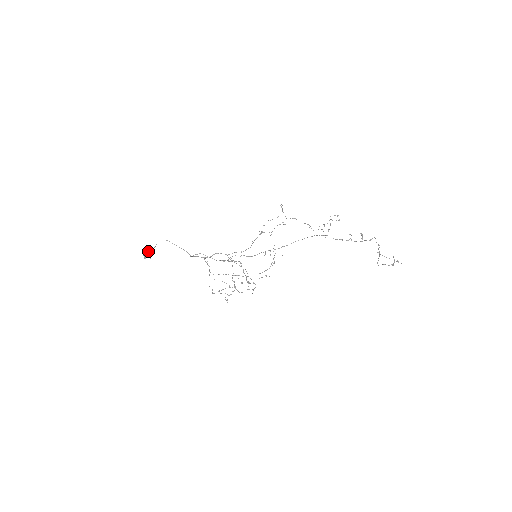
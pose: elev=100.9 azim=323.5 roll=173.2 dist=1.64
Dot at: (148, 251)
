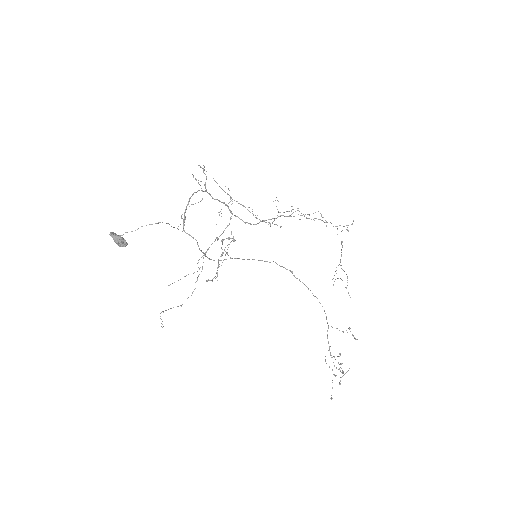
Dot at: (124, 243)
